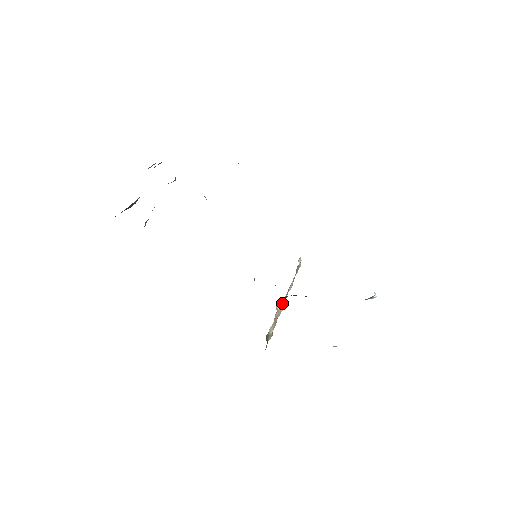
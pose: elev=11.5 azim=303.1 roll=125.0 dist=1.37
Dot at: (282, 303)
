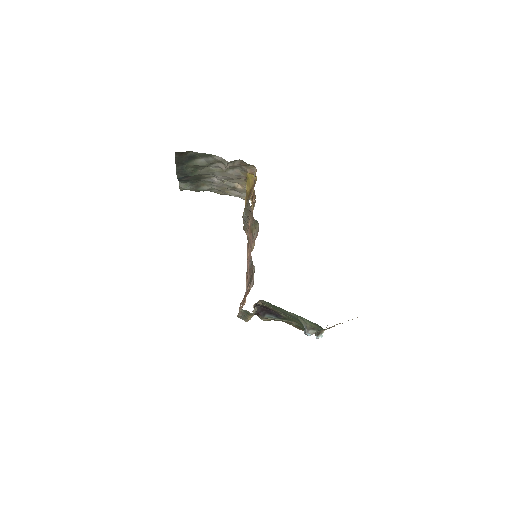
Dot at: (253, 311)
